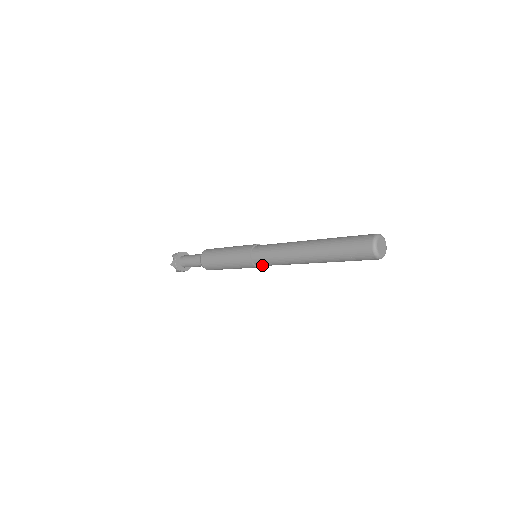
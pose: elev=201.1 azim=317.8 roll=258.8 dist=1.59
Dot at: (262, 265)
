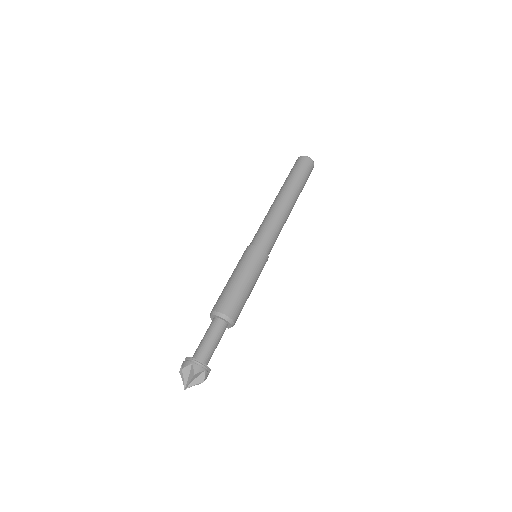
Dot at: (263, 243)
